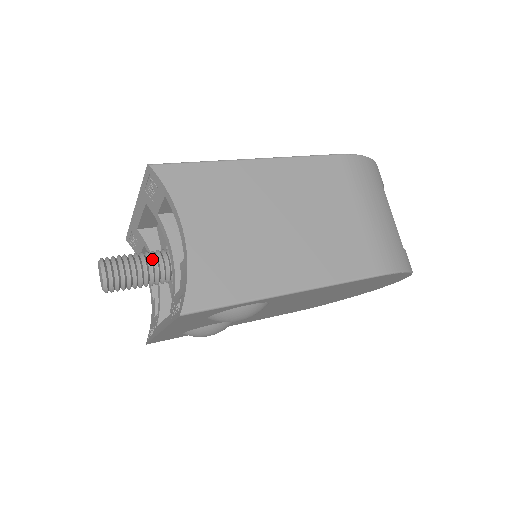
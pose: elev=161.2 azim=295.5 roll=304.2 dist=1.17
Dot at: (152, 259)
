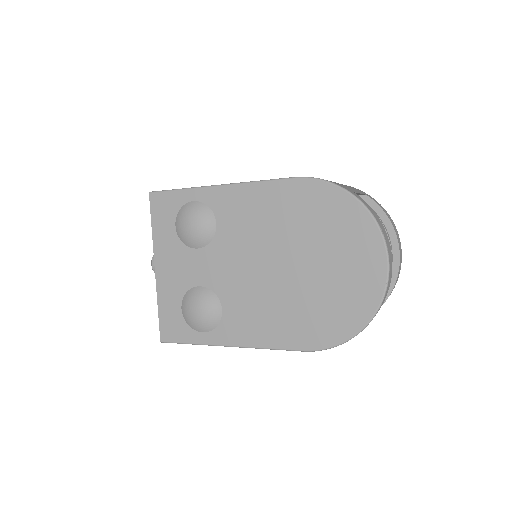
Dot at: occluded
